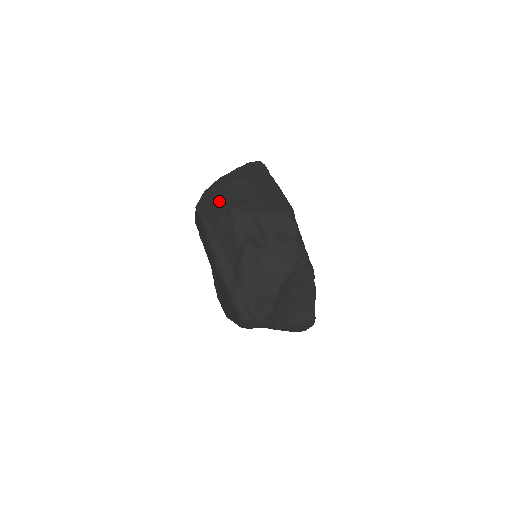
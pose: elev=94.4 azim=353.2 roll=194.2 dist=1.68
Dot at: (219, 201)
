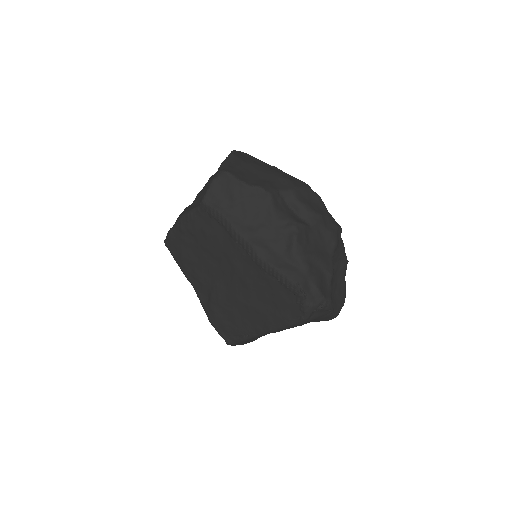
Dot at: (243, 183)
